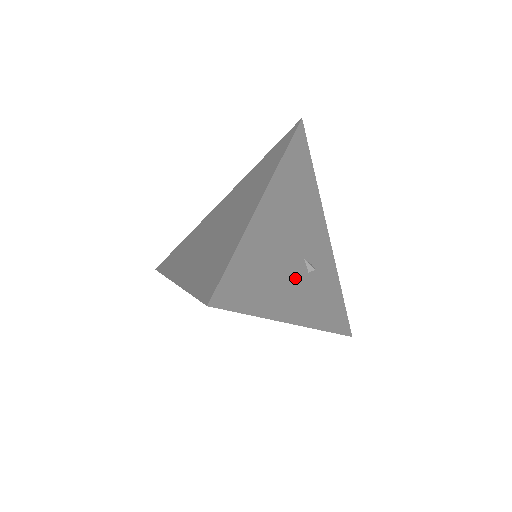
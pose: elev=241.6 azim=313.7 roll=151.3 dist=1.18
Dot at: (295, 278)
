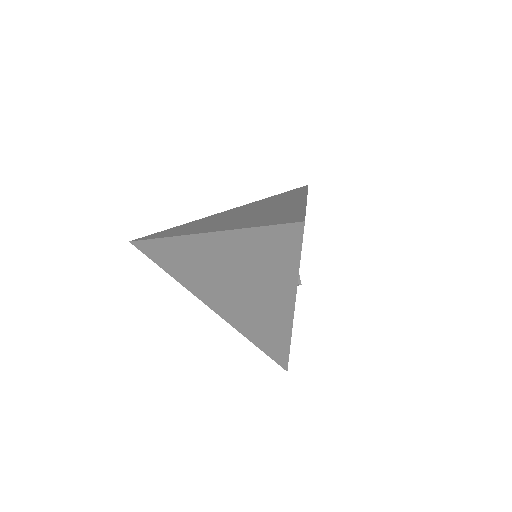
Dot at: occluded
